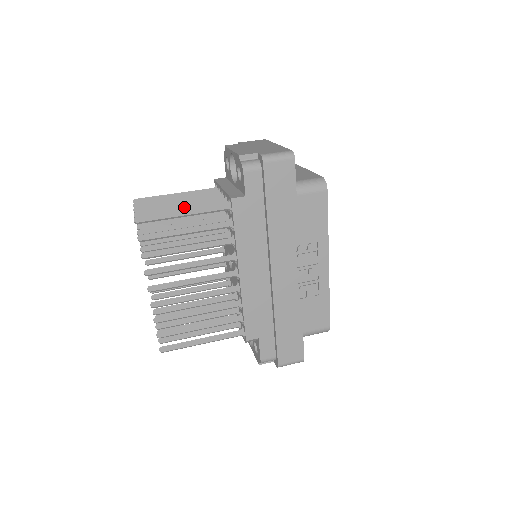
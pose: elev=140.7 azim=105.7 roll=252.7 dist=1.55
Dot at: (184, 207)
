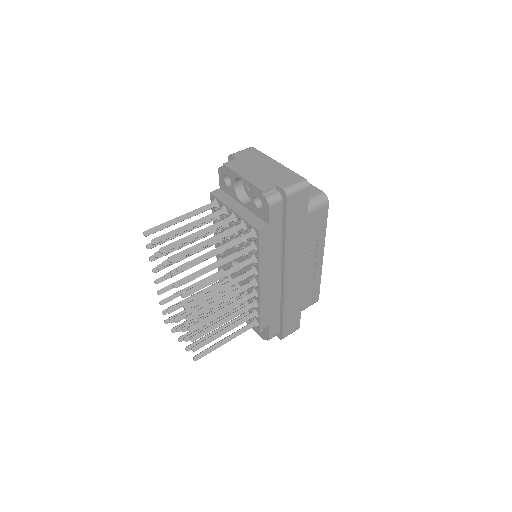
Dot at: (210, 241)
